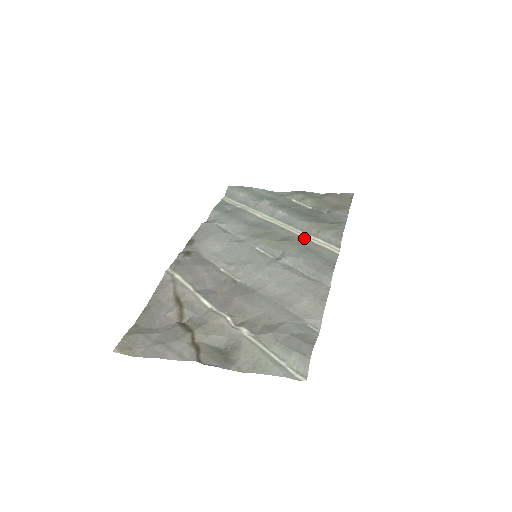
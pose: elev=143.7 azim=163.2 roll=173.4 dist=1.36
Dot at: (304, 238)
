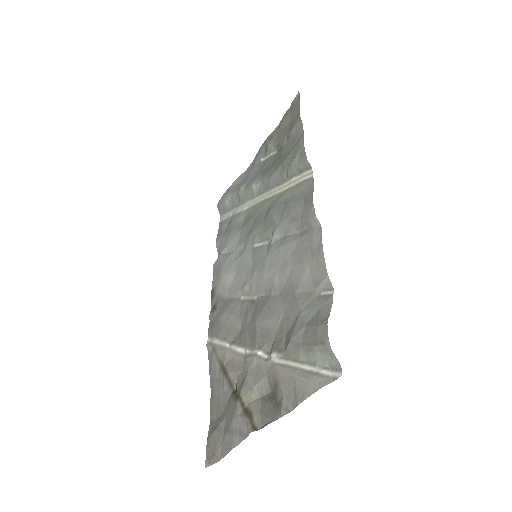
Dot at: (282, 192)
